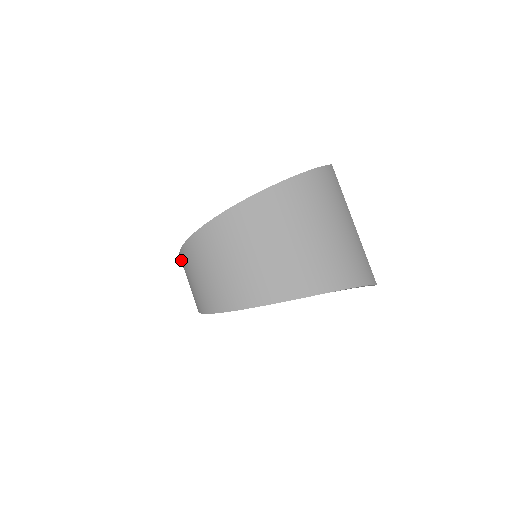
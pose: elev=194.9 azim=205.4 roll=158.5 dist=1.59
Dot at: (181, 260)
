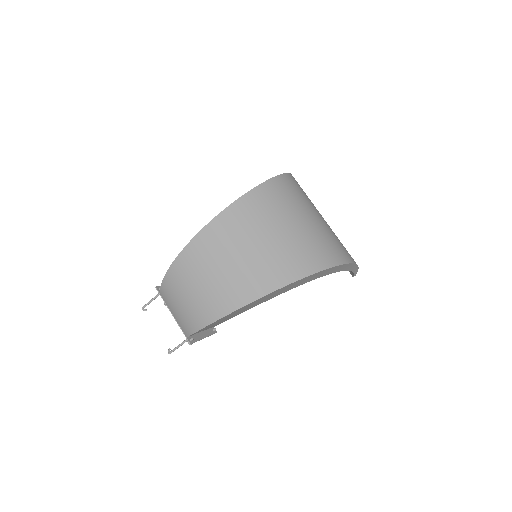
Dot at: (173, 273)
